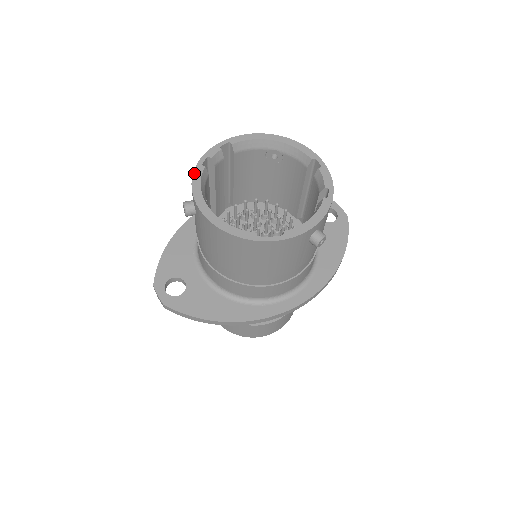
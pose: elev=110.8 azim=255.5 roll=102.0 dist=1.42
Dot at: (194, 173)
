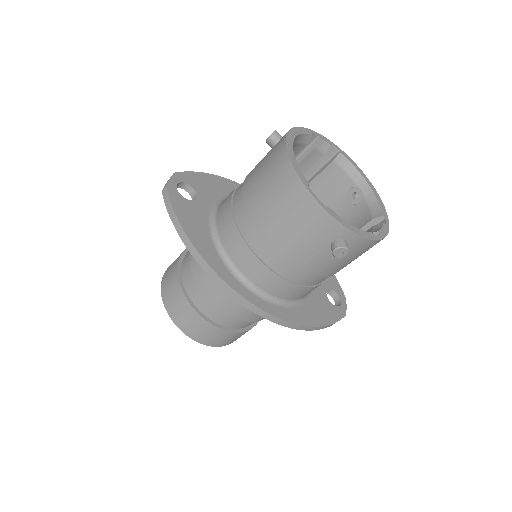
Dot at: (303, 128)
